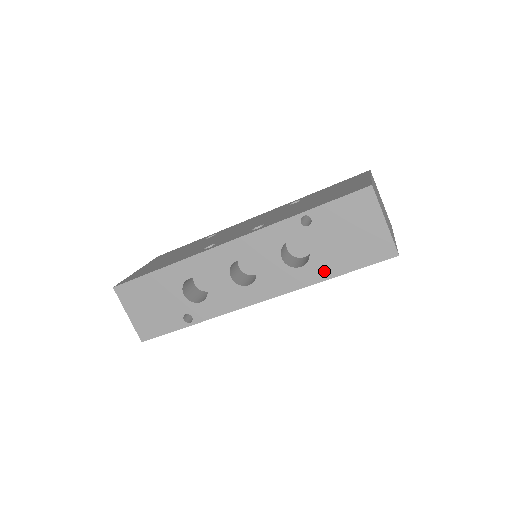
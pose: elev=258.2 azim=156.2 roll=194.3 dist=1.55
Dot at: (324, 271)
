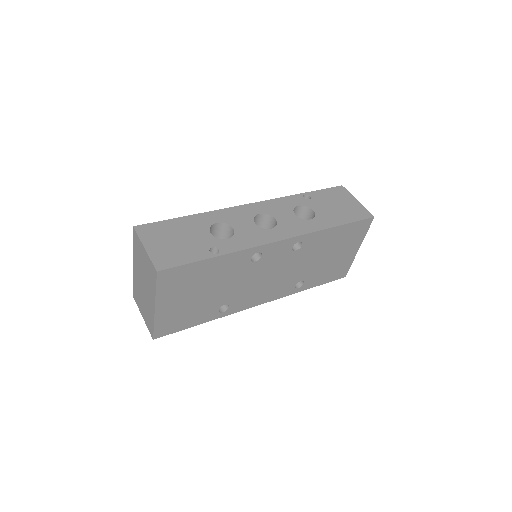
Dot at: (329, 222)
